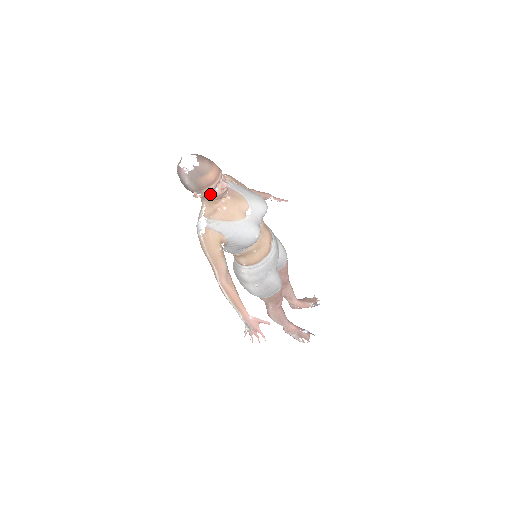
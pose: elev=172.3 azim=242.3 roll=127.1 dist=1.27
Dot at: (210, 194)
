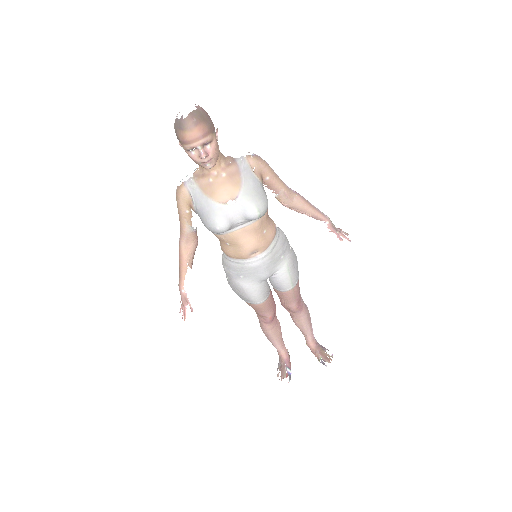
Dot at: (187, 153)
